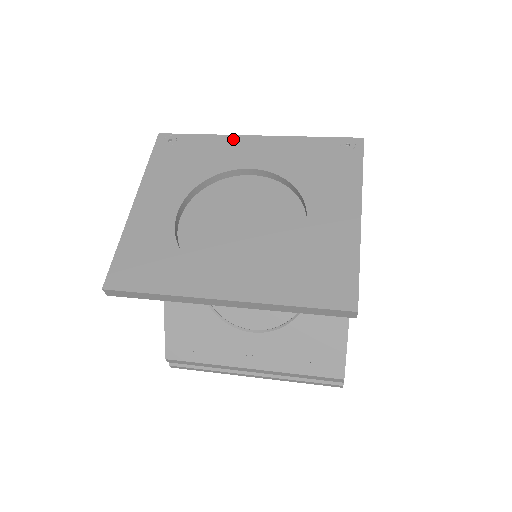
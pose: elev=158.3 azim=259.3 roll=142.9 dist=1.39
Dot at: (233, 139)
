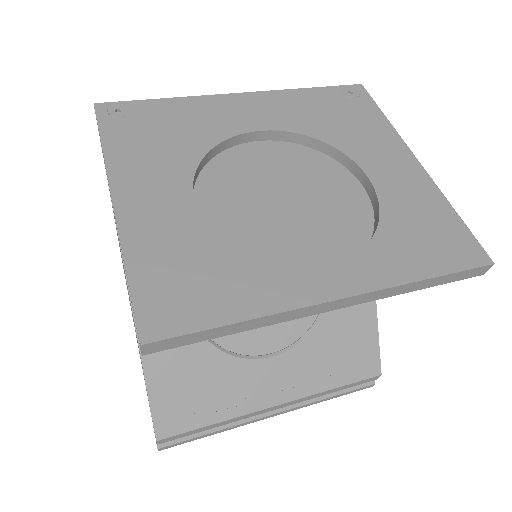
Dot at: (211, 100)
